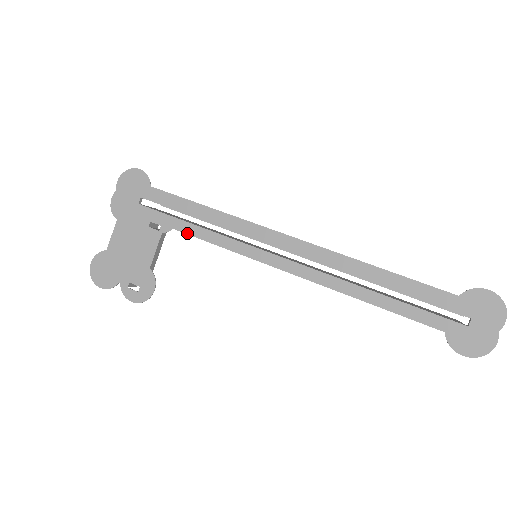
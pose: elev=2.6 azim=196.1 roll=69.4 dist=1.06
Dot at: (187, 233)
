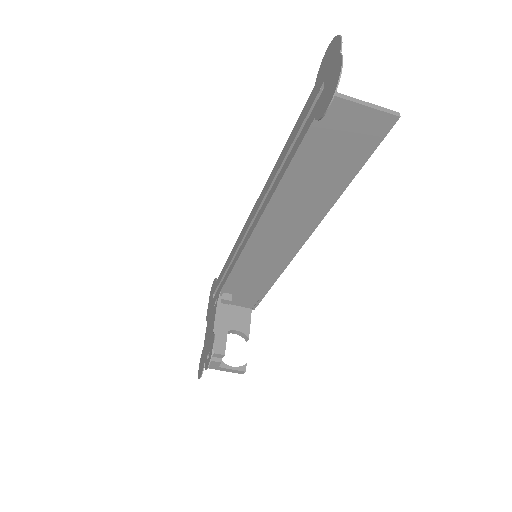
Dot at: (223, 285)
